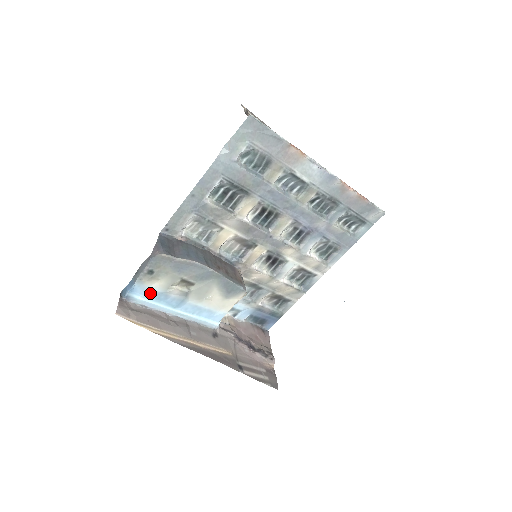
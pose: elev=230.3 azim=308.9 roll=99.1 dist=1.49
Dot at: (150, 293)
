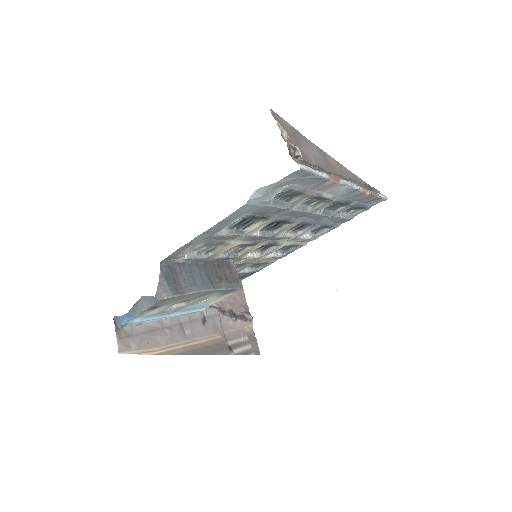
Dot at: (148, 315)
